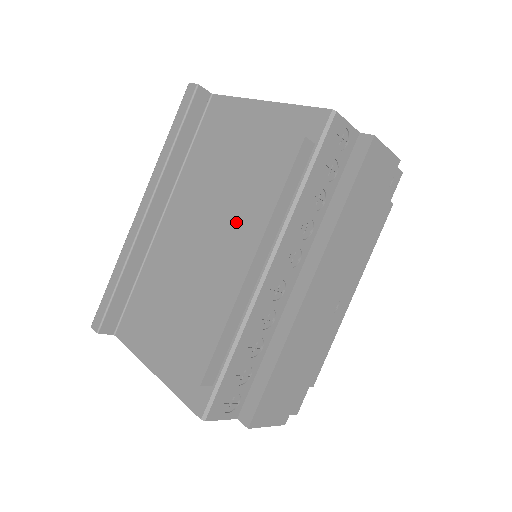
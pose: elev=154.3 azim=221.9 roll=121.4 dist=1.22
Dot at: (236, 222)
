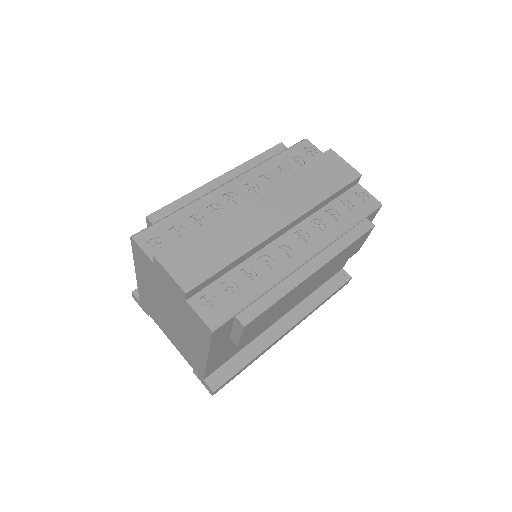
Dot at: occluded
